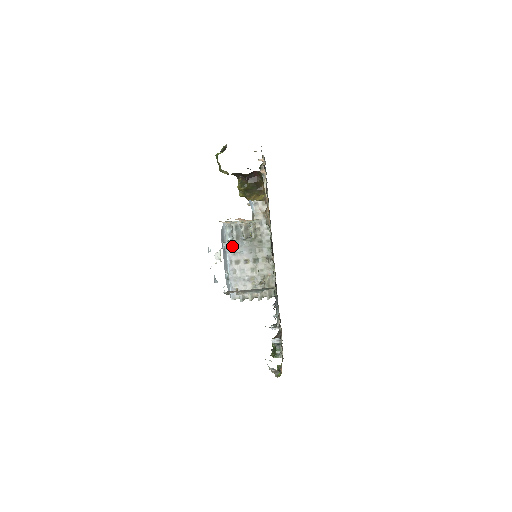
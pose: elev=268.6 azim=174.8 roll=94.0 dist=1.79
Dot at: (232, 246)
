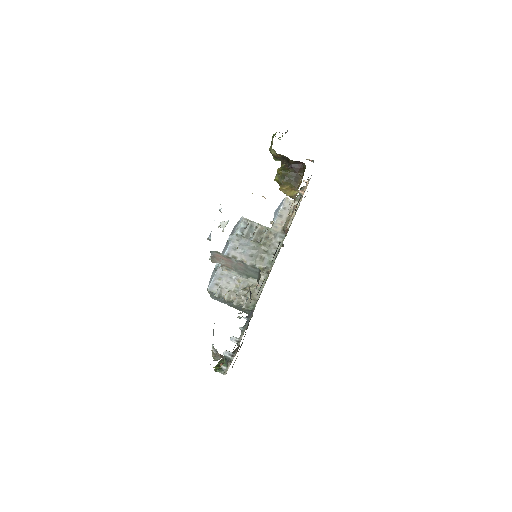
Dot at: (237, 241)
